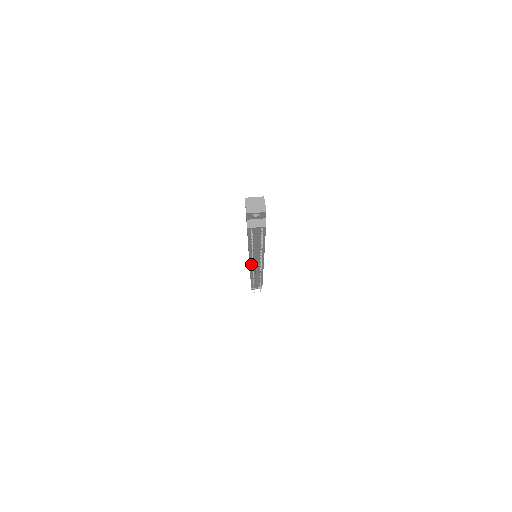
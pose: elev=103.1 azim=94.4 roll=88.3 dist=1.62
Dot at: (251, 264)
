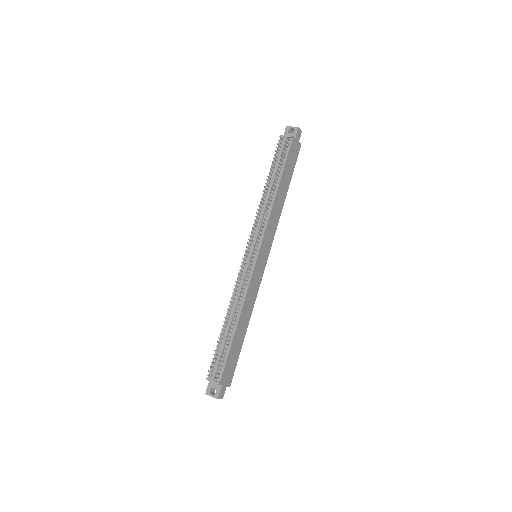
Dot at: (248, 249)
